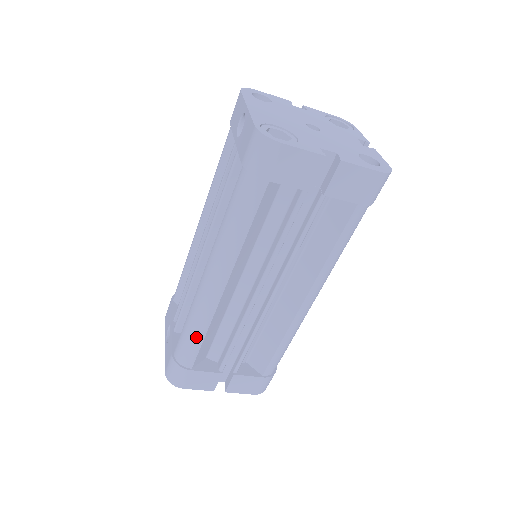
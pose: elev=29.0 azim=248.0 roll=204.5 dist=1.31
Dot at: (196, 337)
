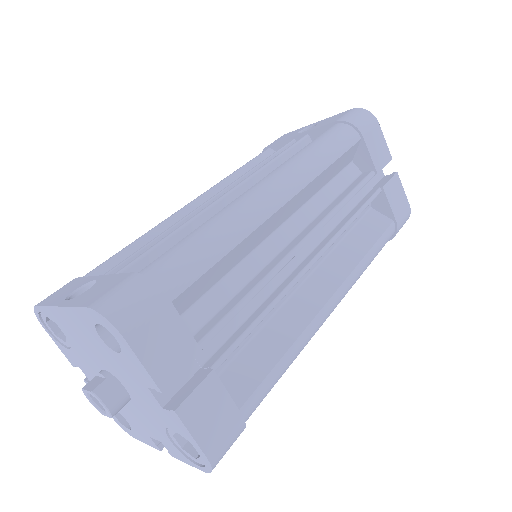
Dot at: (216, 245)
